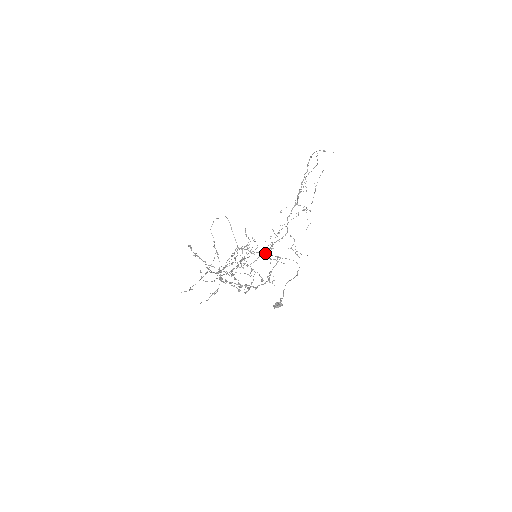
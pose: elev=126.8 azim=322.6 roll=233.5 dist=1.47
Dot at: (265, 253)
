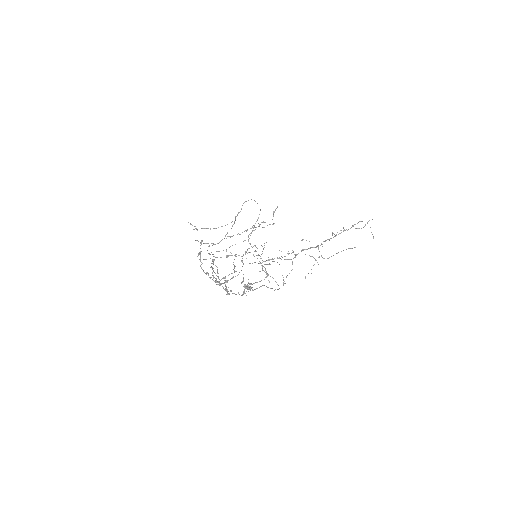
Dot at: occluded
